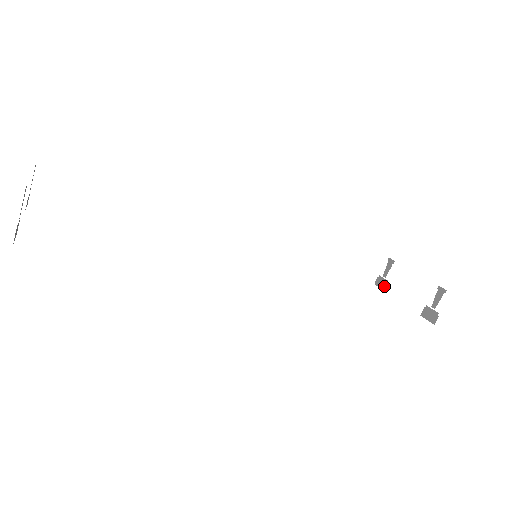
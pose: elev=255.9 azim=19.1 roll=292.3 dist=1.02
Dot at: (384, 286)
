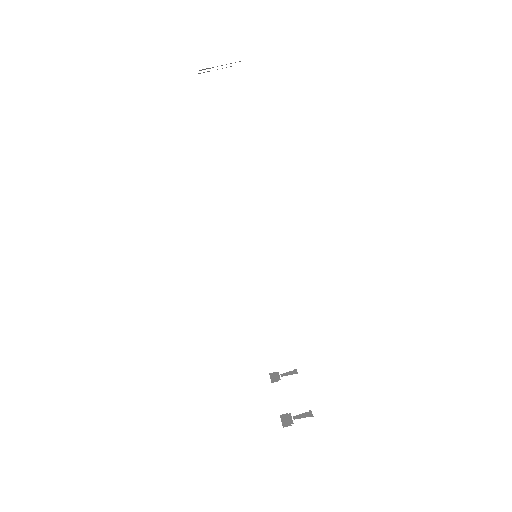
Dot at: (275, 380)
